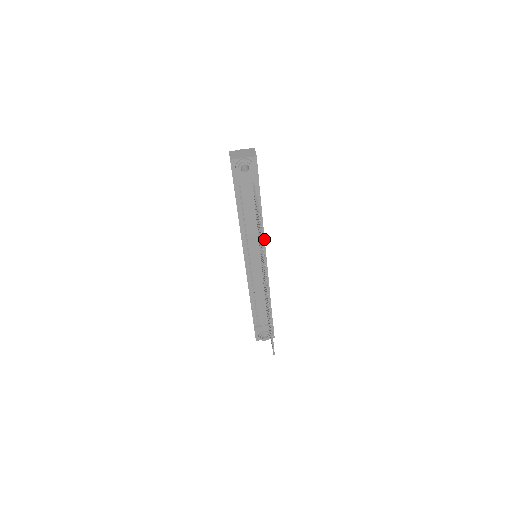
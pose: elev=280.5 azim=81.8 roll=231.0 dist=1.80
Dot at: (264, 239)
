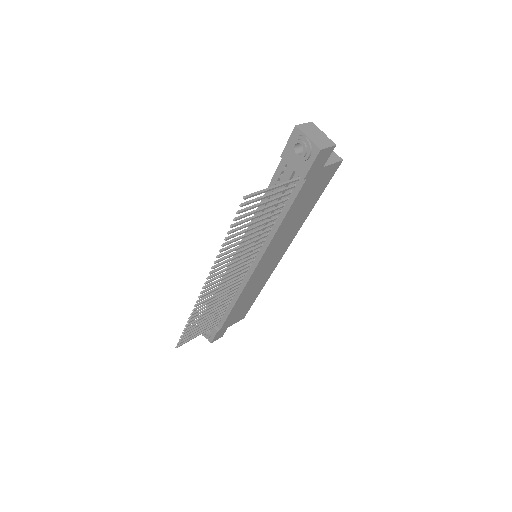
Dot at: (268, 246)
